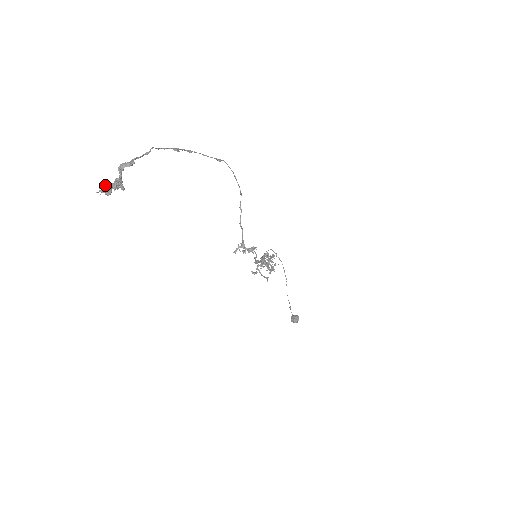
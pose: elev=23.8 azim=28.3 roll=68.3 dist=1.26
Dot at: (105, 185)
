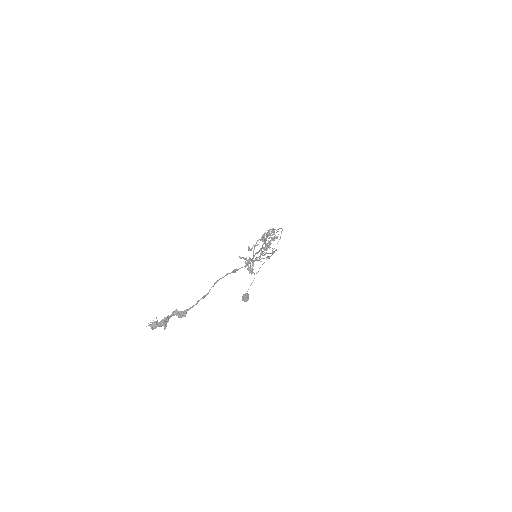
Dot at: (155, 323)
